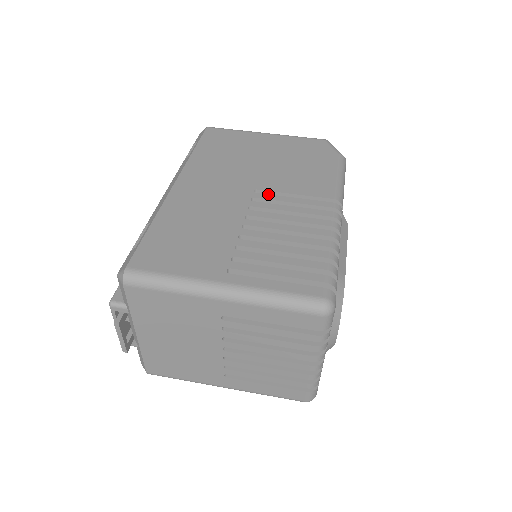
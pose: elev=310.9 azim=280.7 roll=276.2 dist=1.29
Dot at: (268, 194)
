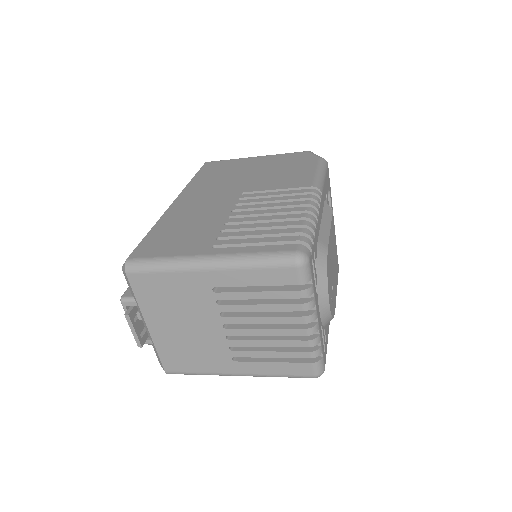
Dot at: (253, 193)
